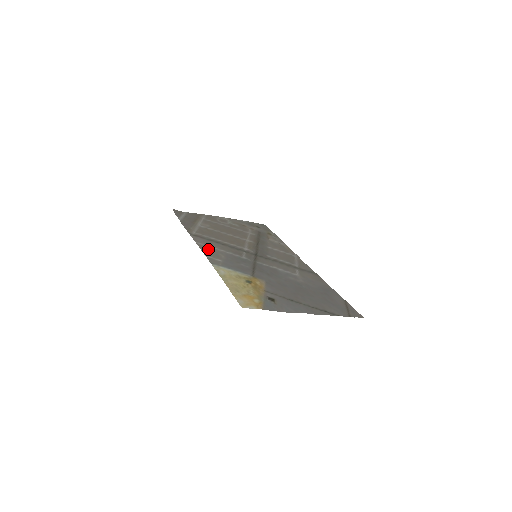
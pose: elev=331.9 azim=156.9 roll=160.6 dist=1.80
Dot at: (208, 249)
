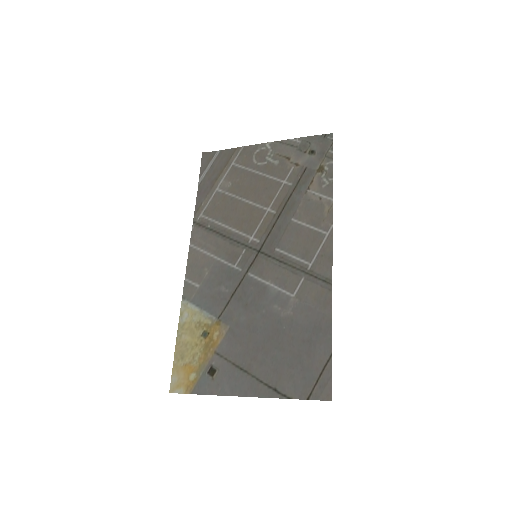
Dot at: (197, 259)
